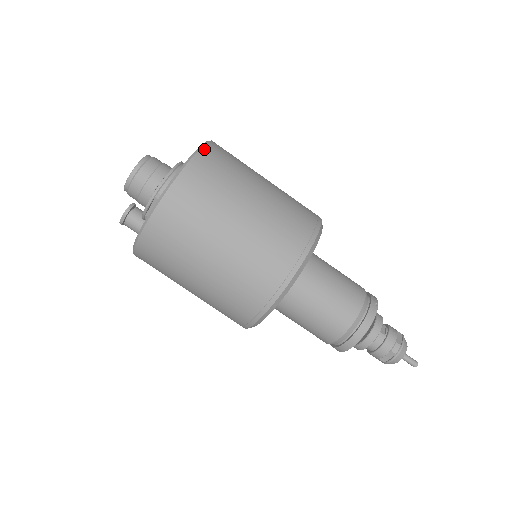
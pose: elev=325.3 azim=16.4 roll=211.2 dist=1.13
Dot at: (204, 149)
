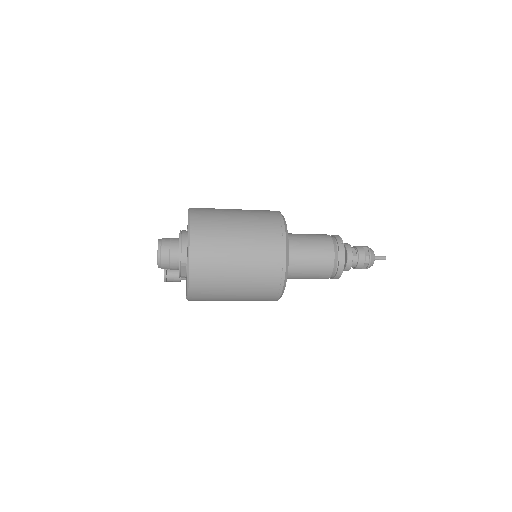
Dot at: (192, 226)
